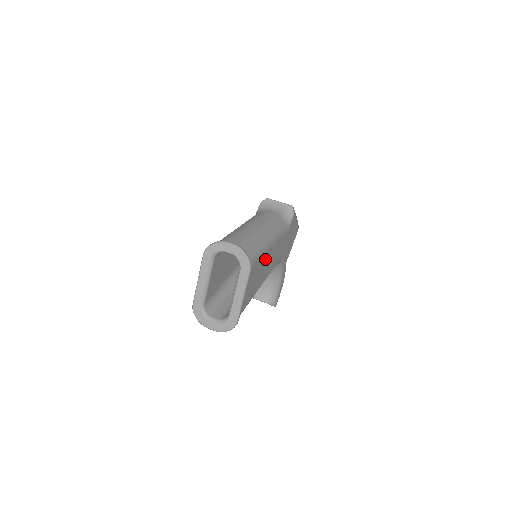
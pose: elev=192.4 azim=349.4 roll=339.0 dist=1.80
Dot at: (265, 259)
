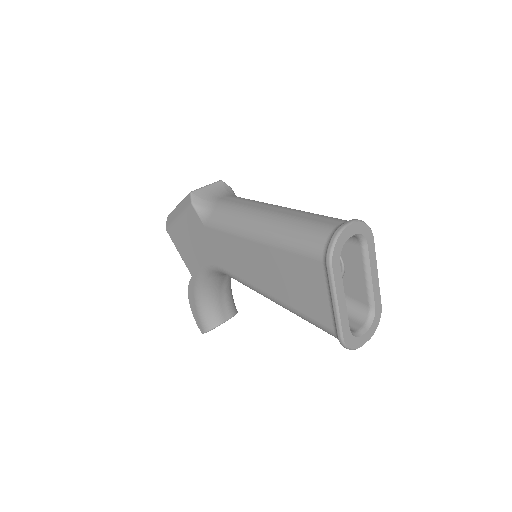
Dot at: occluded
